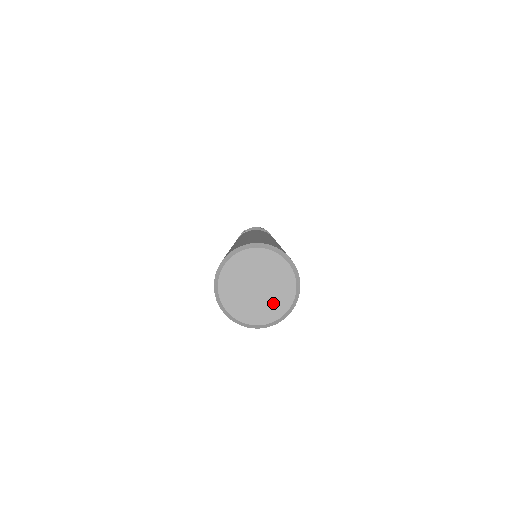
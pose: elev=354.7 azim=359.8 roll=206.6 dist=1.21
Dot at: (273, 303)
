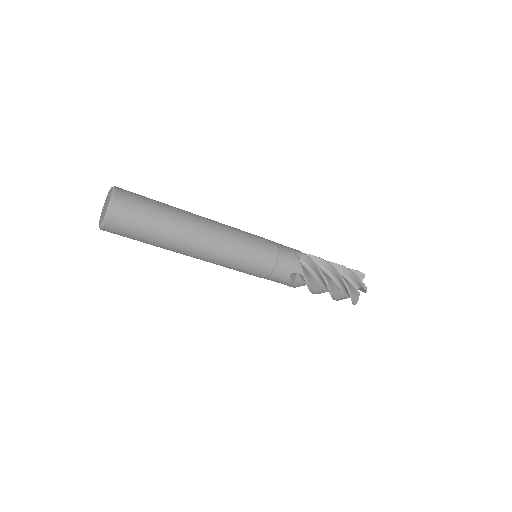
Dot at: occluded
